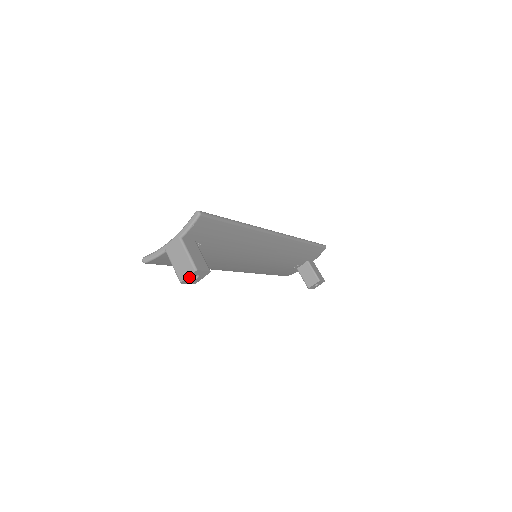
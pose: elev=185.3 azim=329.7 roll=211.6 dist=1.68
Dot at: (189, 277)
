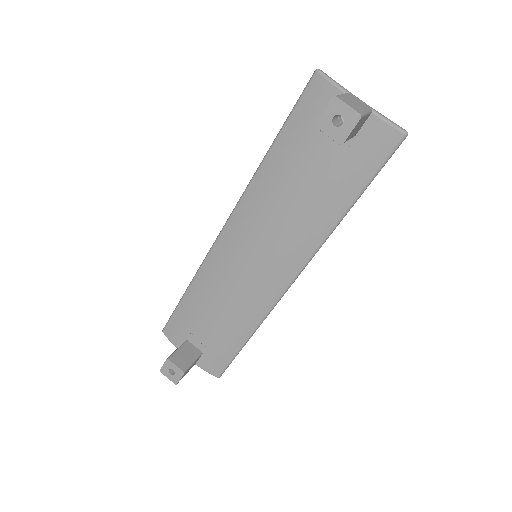
Dot at: (345, 108)
